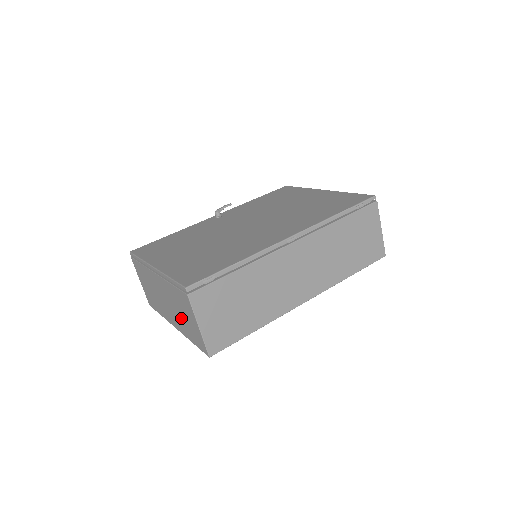
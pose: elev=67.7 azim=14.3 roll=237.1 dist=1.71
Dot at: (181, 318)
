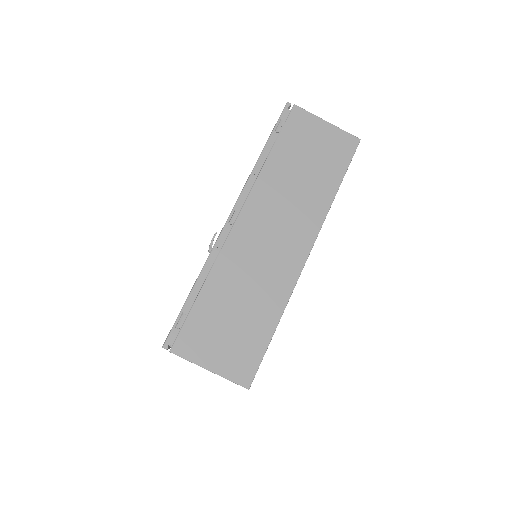
Dot at: occluded
